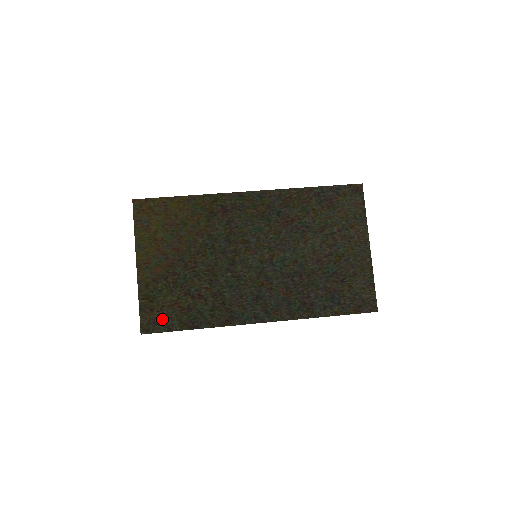
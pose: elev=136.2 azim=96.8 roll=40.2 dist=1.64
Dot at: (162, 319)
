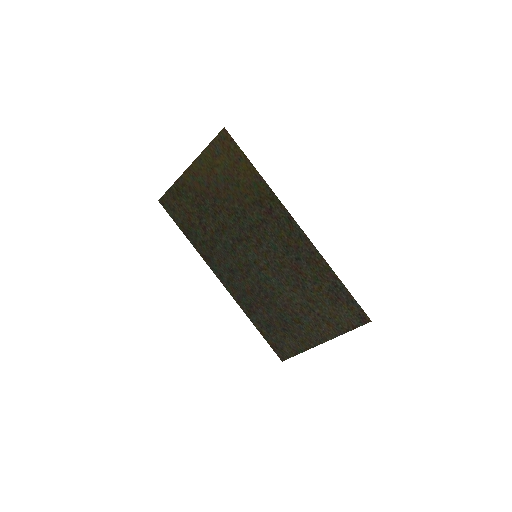
Dot at: (175, 210)
